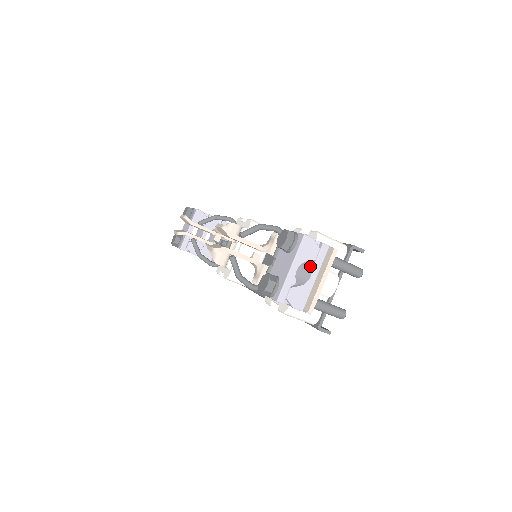
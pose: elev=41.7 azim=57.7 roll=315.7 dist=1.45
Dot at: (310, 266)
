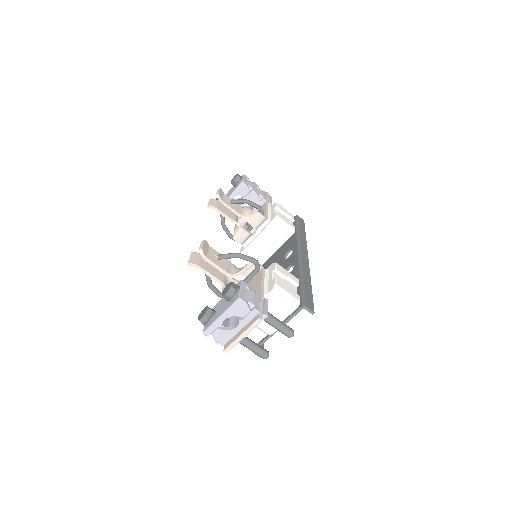
Dot at: (239, 319)
